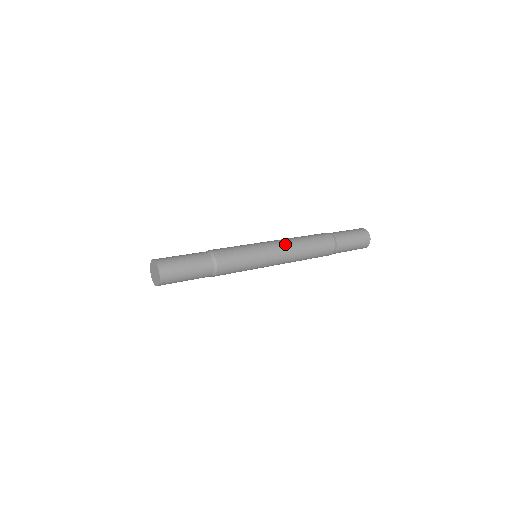
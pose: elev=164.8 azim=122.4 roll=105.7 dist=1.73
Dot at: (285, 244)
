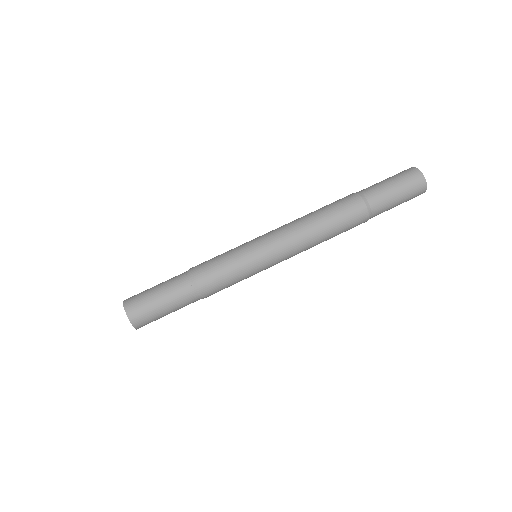
Dot at: (293, 239)
